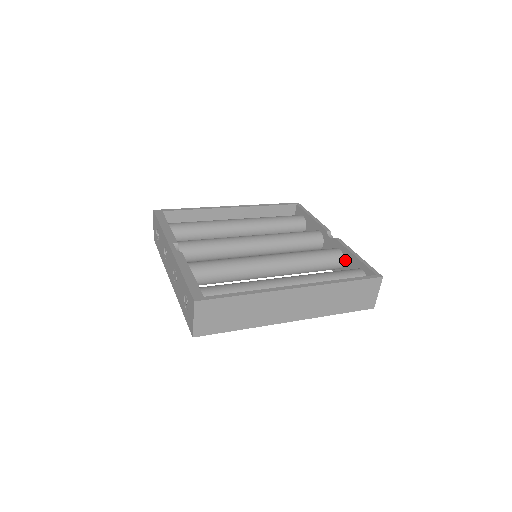
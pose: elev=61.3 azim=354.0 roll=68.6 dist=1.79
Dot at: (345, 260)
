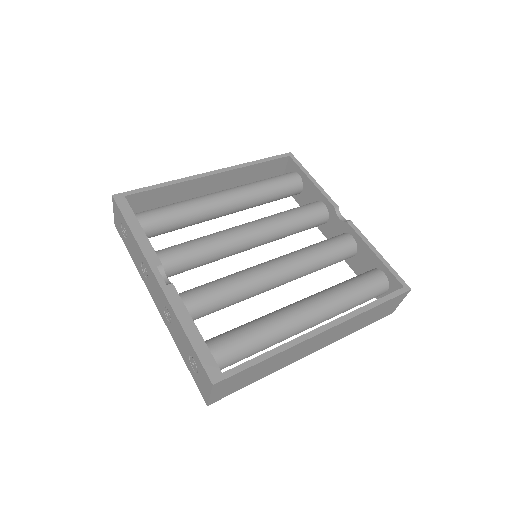
Dot at: (359, 252)
